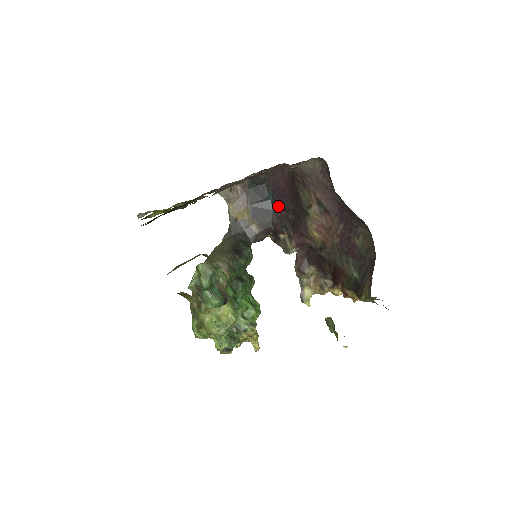
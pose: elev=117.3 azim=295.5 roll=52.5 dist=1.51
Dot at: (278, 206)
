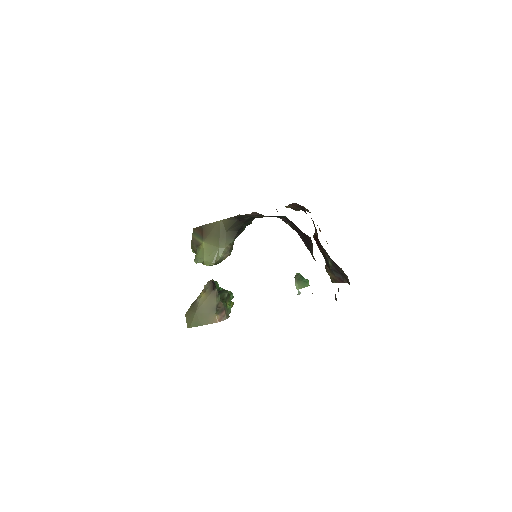
Dot at: occluded
